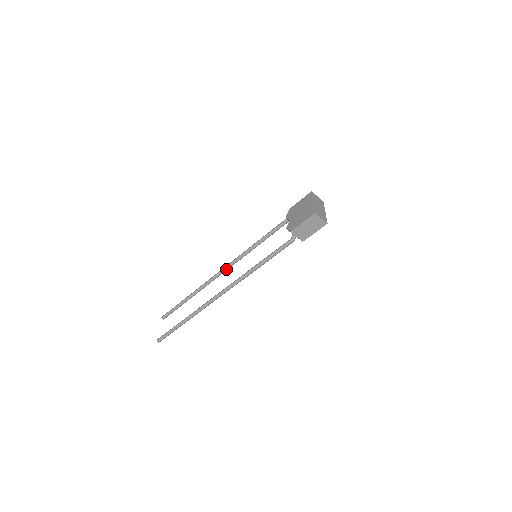
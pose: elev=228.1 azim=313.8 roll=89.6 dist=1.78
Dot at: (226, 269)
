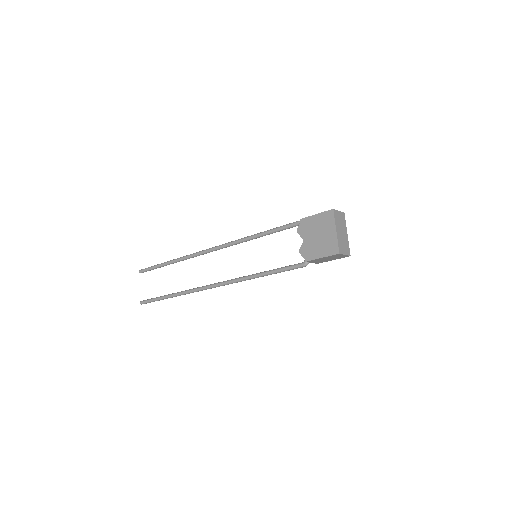
Dot at: (216, 250)
